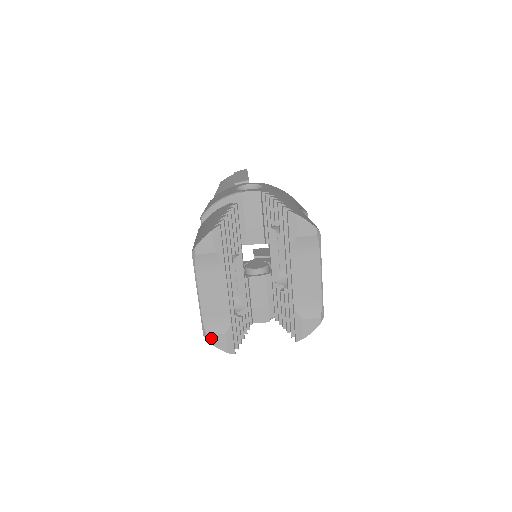
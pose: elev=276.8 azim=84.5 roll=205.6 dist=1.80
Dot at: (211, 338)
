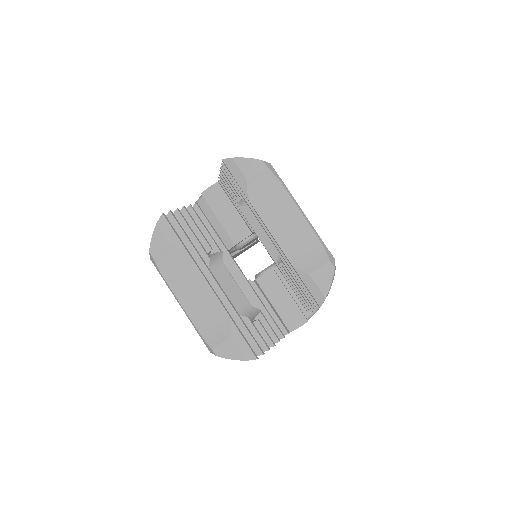
Dot at: (218, 350)
